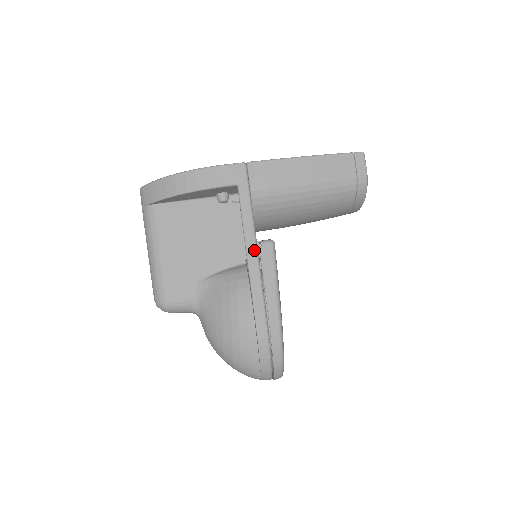
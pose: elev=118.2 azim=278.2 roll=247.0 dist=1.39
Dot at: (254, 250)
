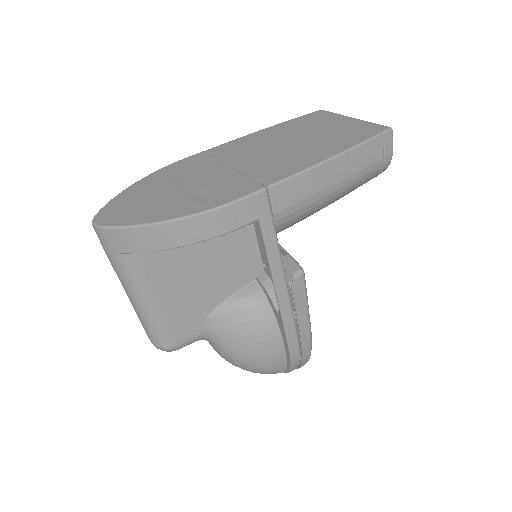
Dot at: (284, 287)
